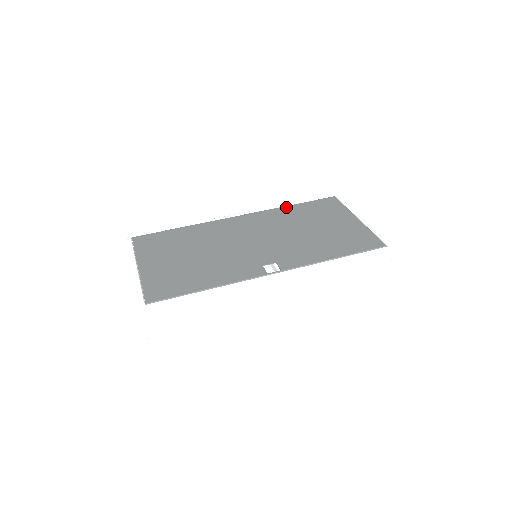
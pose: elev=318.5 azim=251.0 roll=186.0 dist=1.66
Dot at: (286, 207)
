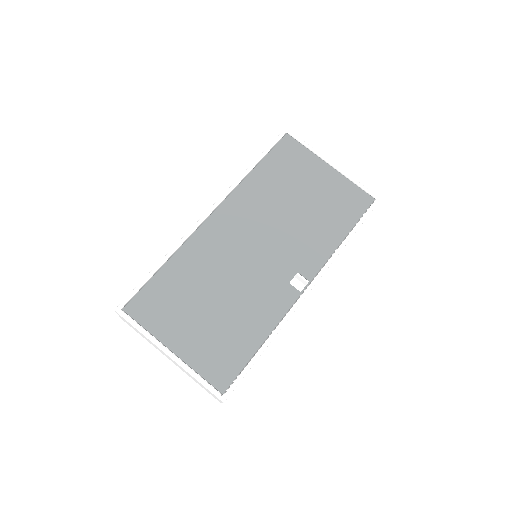
Dot at: (251, 176)
